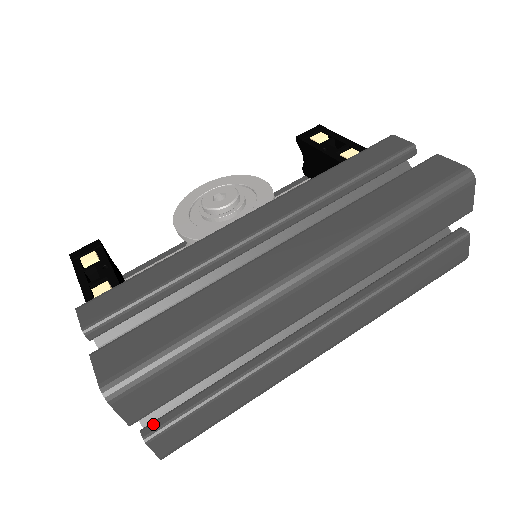
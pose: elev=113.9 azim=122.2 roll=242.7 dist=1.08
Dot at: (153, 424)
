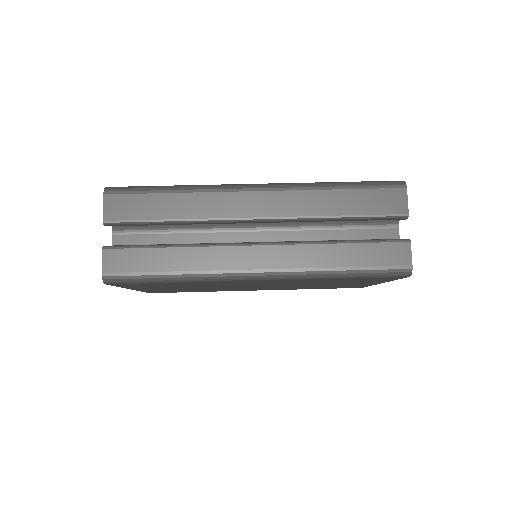
Dot at: (115, 246)
